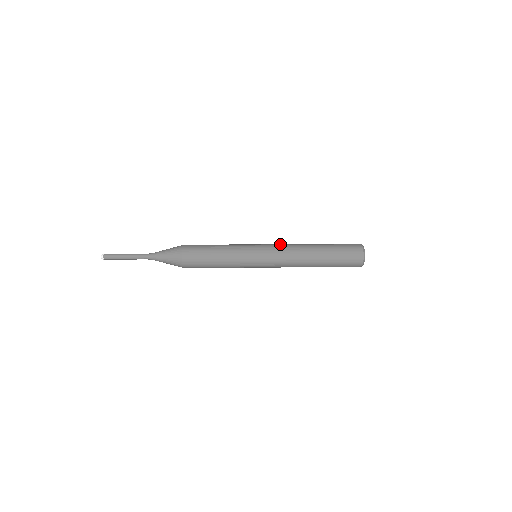
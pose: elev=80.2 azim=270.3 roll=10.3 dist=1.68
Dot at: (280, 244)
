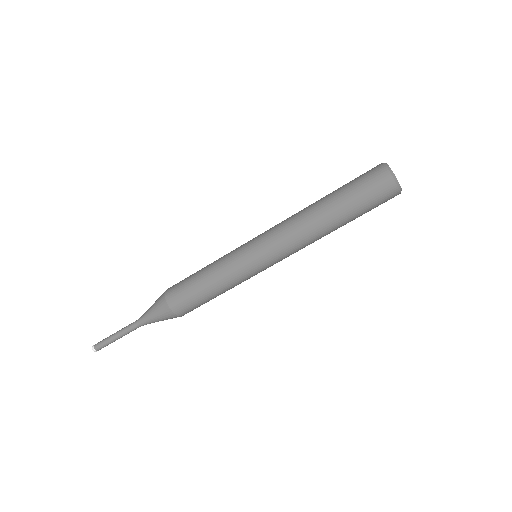
Dot at: (276, 227)
